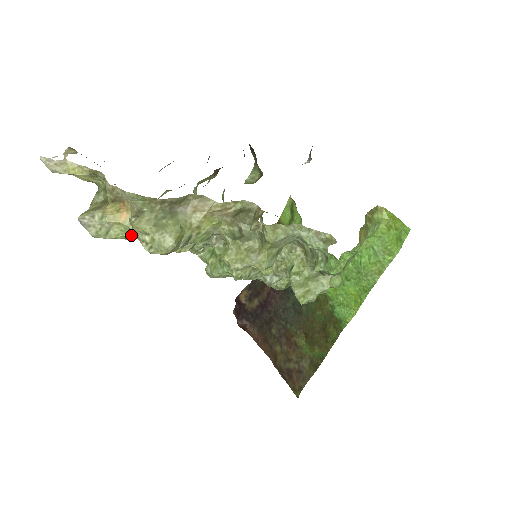
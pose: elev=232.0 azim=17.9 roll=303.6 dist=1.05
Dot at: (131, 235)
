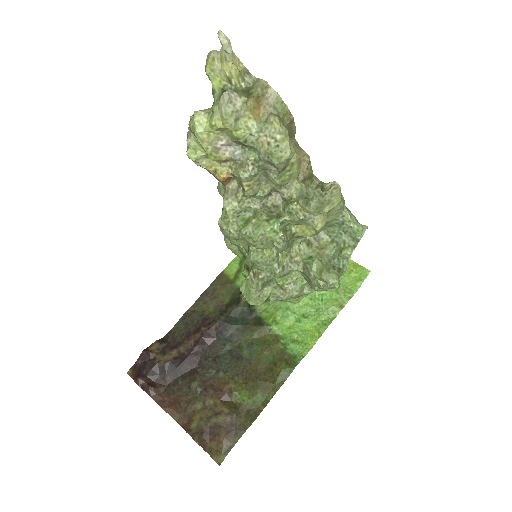
Dot at: (252, 134)
